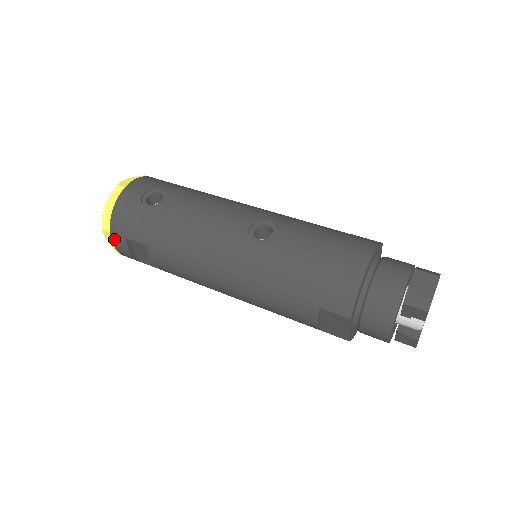
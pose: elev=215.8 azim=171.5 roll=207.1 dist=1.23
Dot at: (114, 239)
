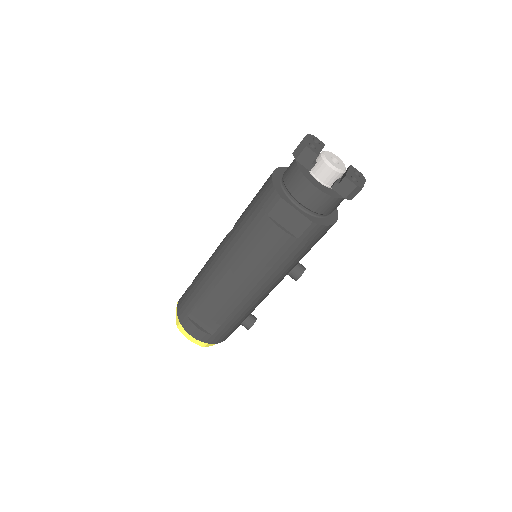
Dot at: (185, 327)
